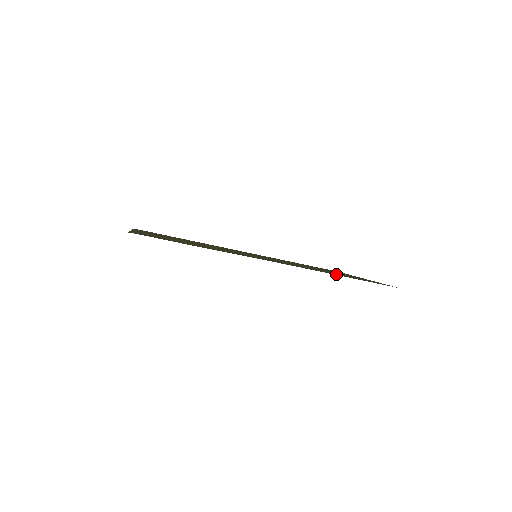
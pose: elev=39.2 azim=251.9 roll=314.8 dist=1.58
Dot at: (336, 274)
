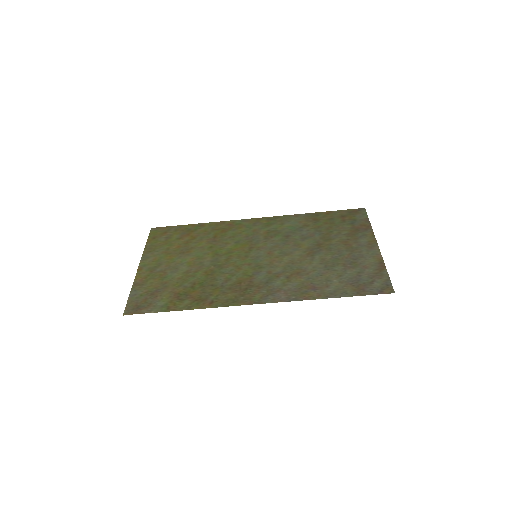
Dot at: (325, 288)
